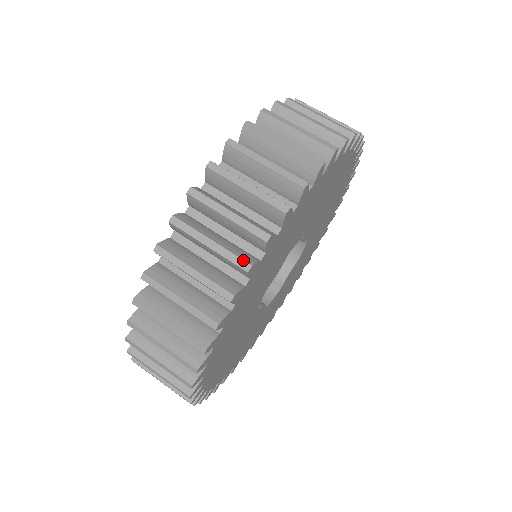
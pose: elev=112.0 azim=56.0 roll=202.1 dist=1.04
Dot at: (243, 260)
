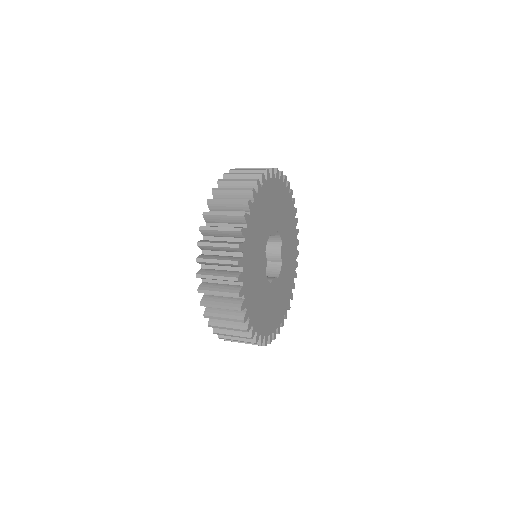
Dot at: (269, 168)
